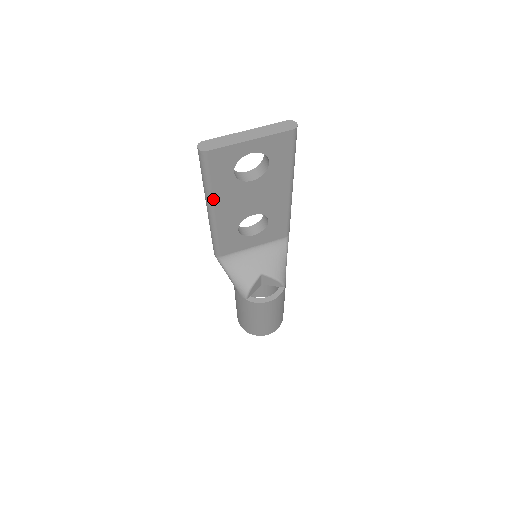
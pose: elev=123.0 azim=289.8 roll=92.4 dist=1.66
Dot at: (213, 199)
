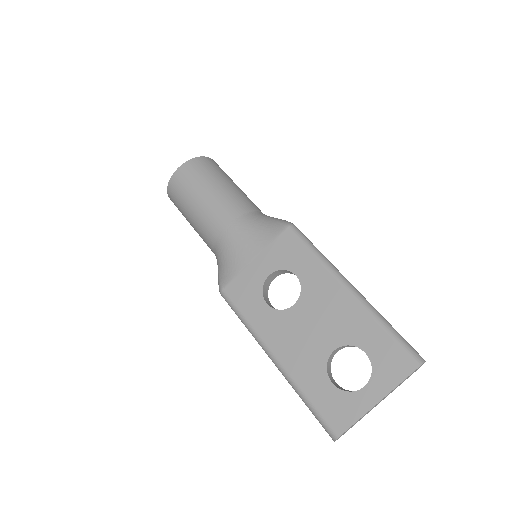
Dot at: occluded
